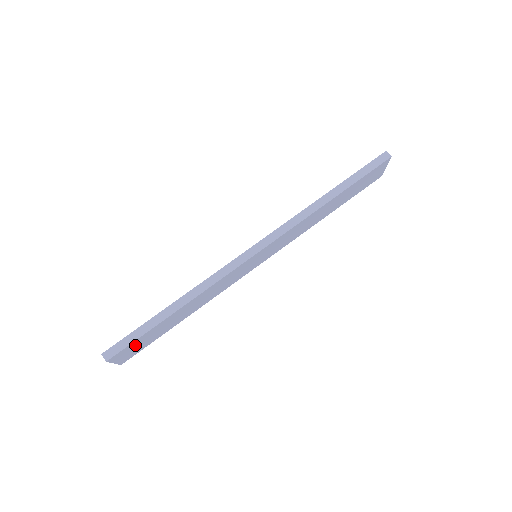
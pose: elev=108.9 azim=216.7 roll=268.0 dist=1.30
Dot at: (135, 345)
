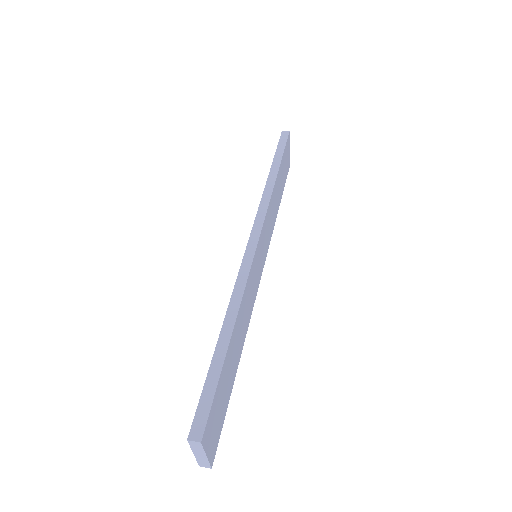
Dot at: (215, 409)
